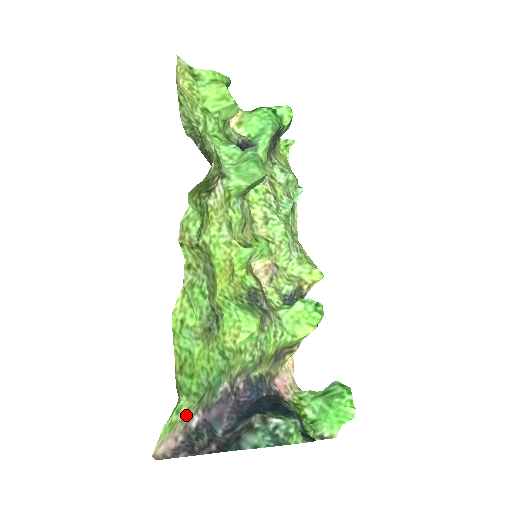
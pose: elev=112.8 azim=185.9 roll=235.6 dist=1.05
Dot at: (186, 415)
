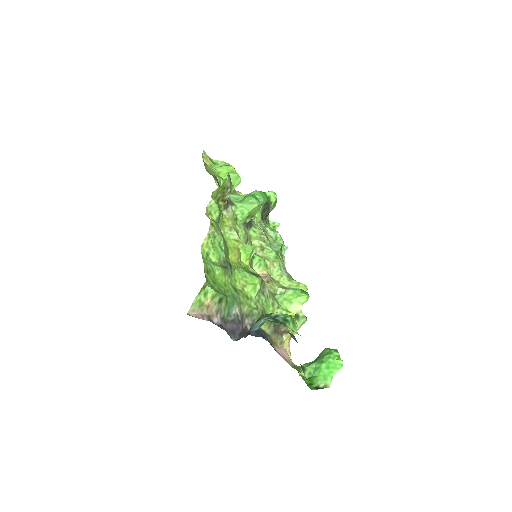
Dot at: (210, 306)
